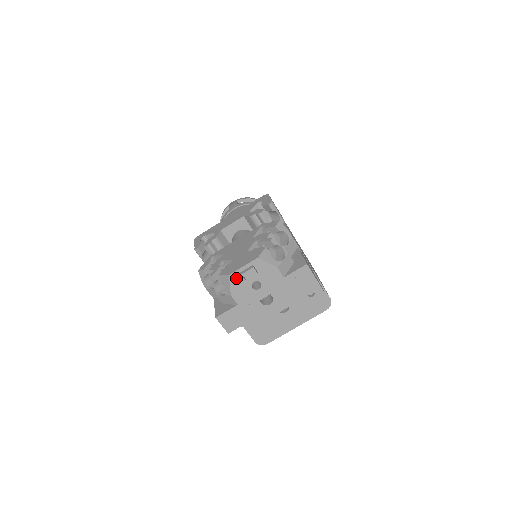
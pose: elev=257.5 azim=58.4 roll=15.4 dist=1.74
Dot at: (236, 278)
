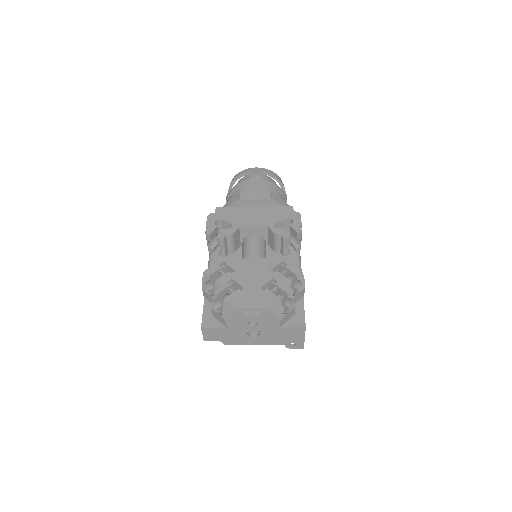
Dot at: (239, 312)
